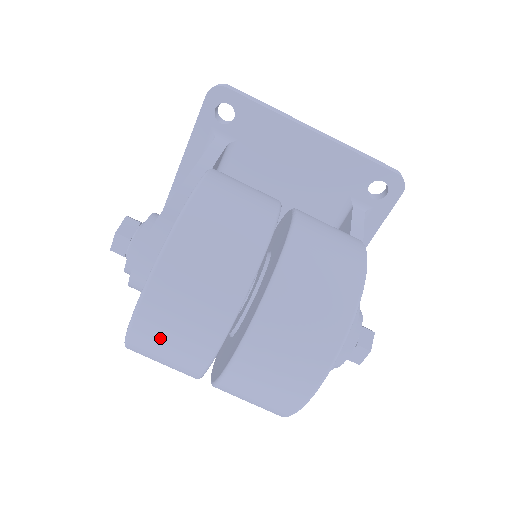
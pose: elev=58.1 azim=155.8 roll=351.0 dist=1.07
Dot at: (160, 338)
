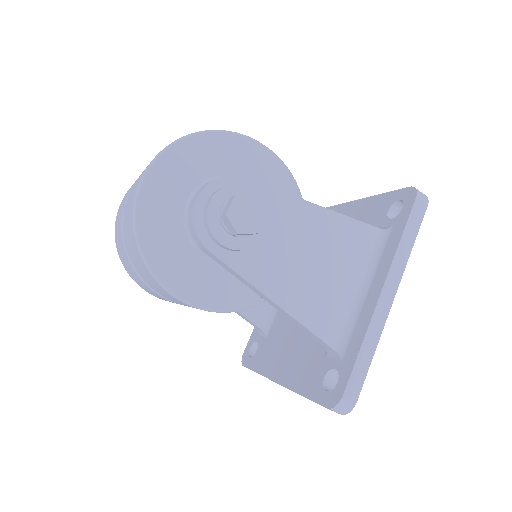
Dot at: occluded
